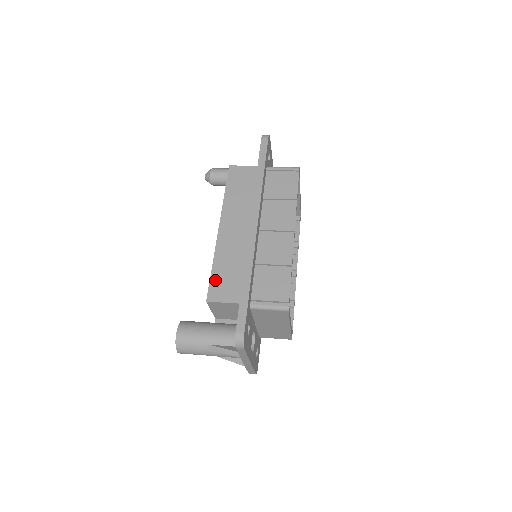
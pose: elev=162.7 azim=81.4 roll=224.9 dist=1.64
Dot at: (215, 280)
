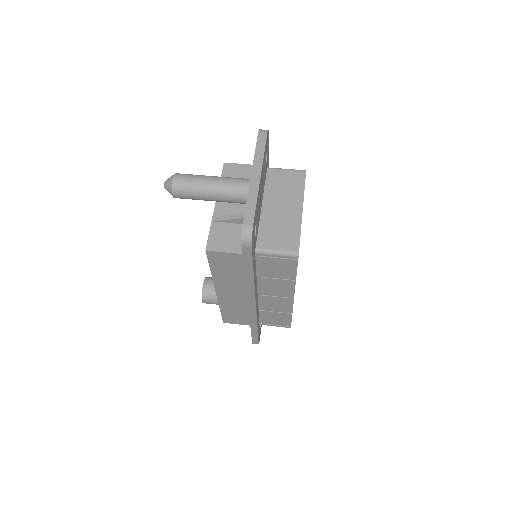
Dot at: (226, 316)
